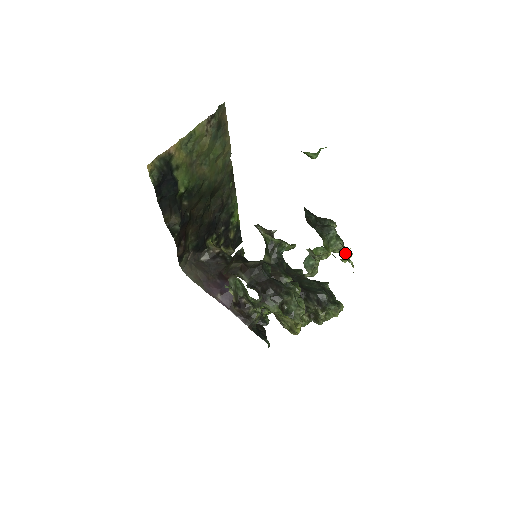
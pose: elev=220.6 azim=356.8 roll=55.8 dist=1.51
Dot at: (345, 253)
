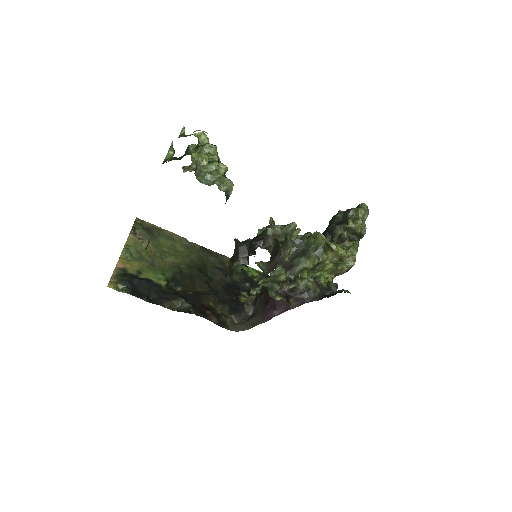
Dot at: occluded
